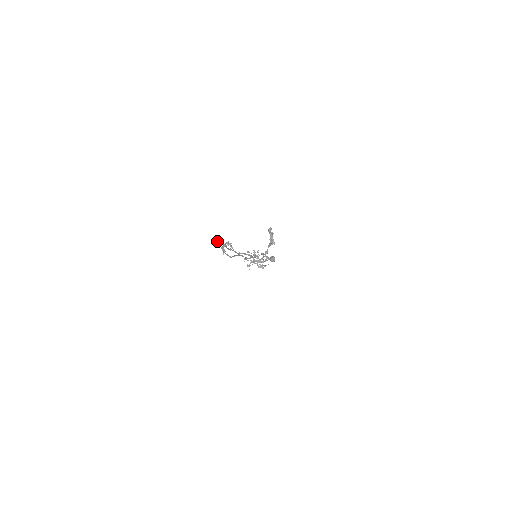
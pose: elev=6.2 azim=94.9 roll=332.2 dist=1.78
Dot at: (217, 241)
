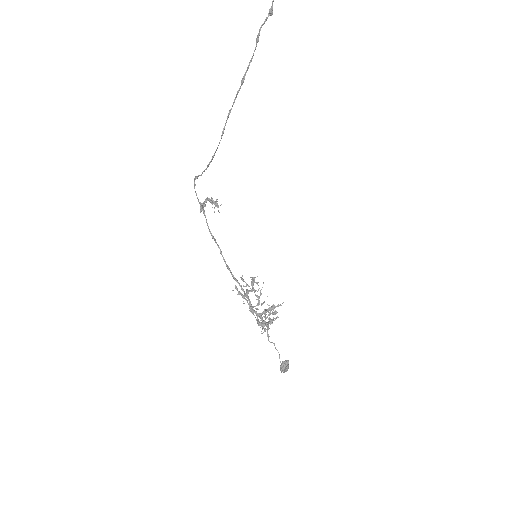
Dot at: (195, 185)
